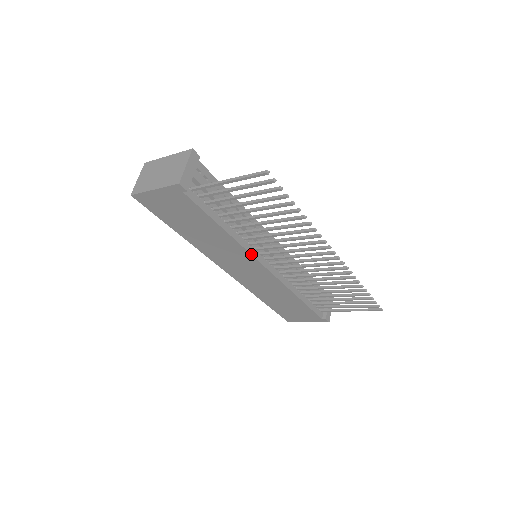
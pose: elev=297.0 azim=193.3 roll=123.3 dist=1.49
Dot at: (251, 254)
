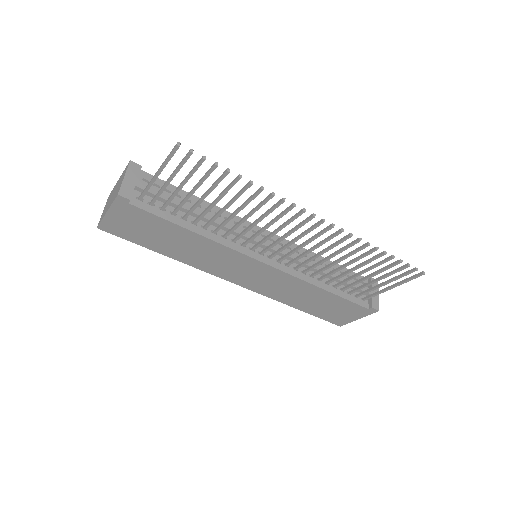
Dot at: (238, 251)
